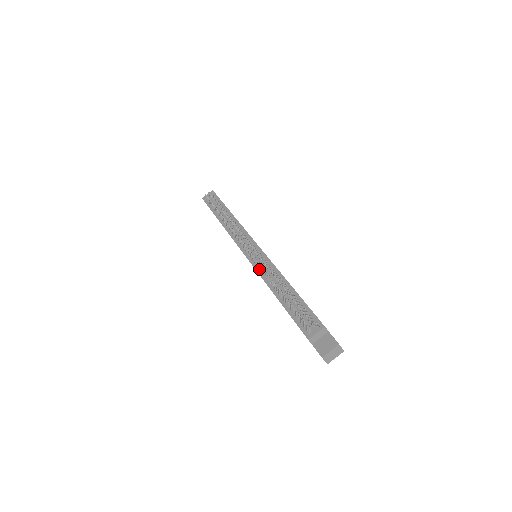
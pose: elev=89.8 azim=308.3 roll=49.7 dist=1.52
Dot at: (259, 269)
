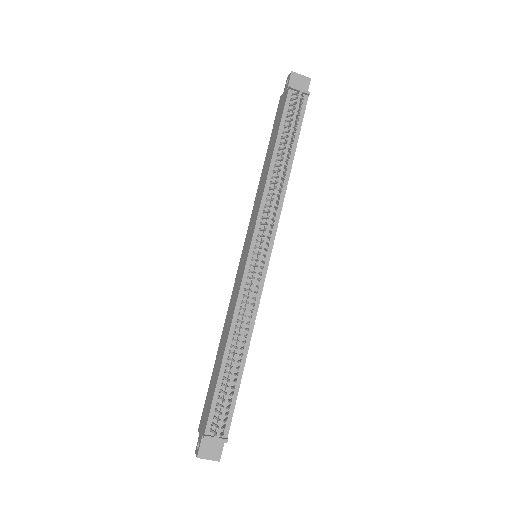
Dot at: (243, 294)
